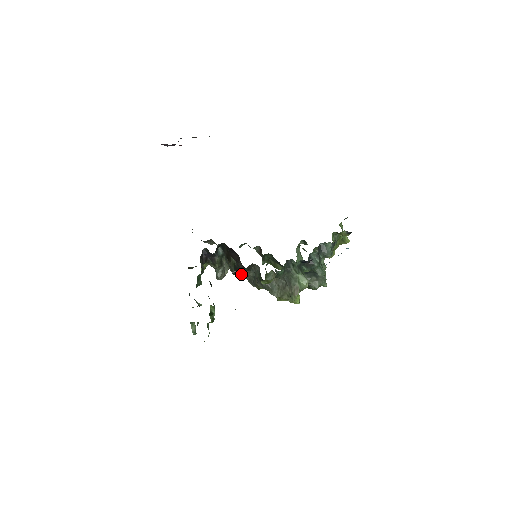
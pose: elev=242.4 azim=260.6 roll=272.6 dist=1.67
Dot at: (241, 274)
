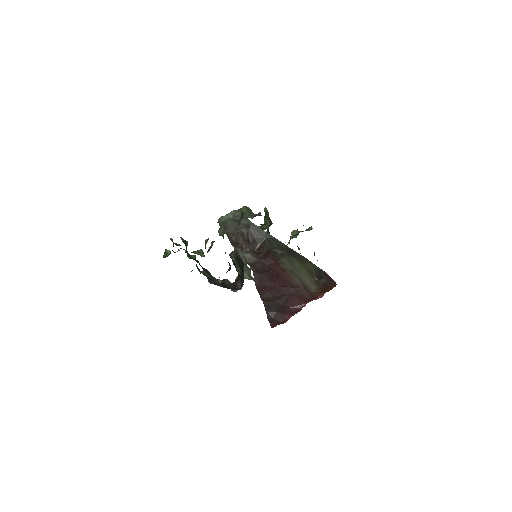
Dot at: occluded
